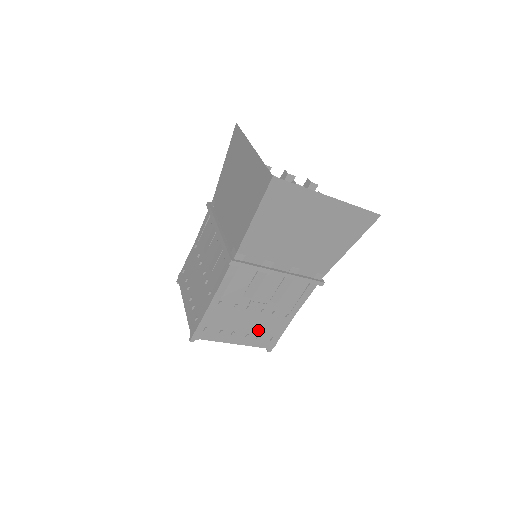
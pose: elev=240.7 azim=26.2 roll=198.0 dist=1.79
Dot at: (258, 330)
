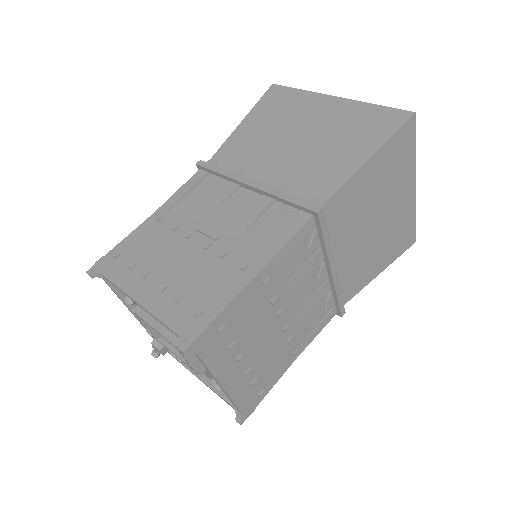
Dot at: (186, 285)
